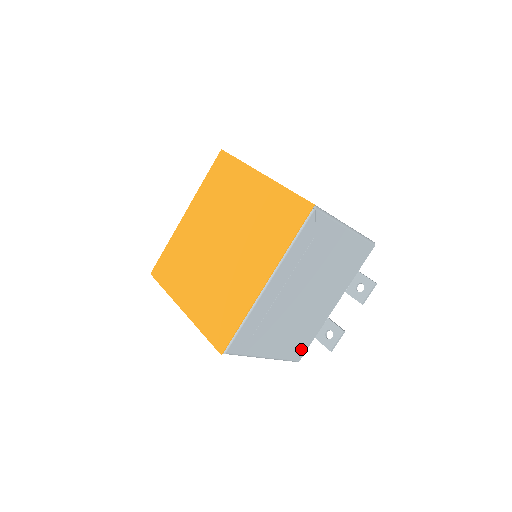
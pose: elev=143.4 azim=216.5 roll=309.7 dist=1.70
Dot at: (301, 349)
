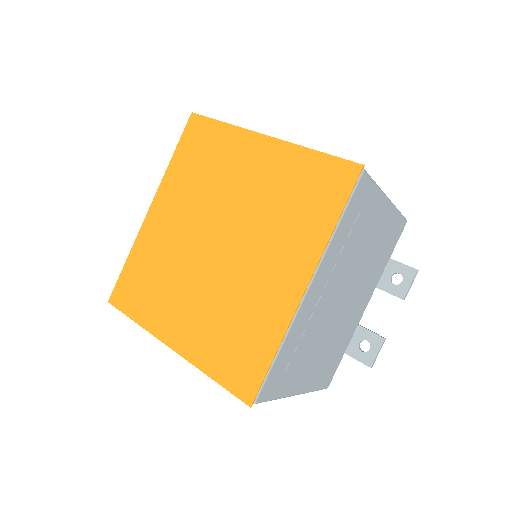
Dot at: (331, 371)
